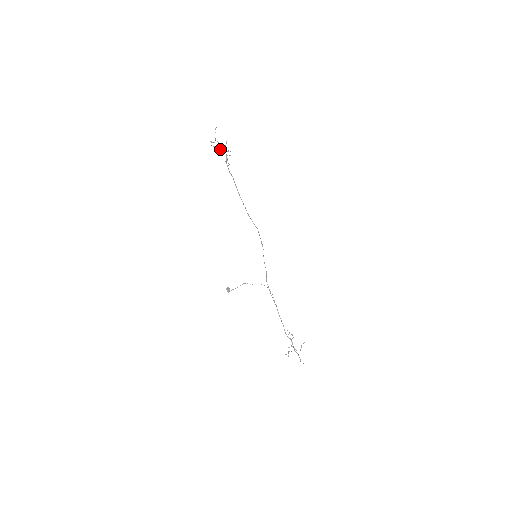
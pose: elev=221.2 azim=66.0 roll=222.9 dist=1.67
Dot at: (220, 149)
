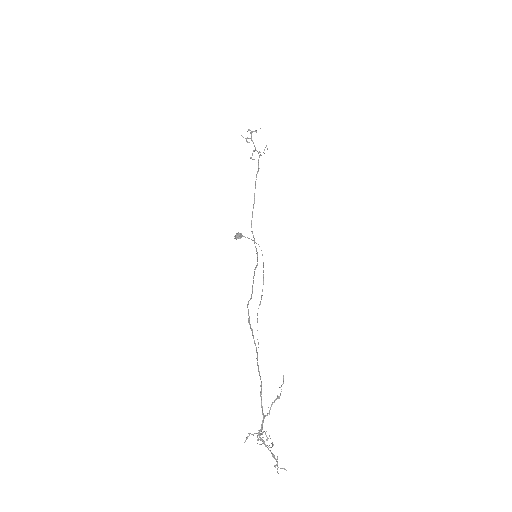
Dot at: (253, 143)
